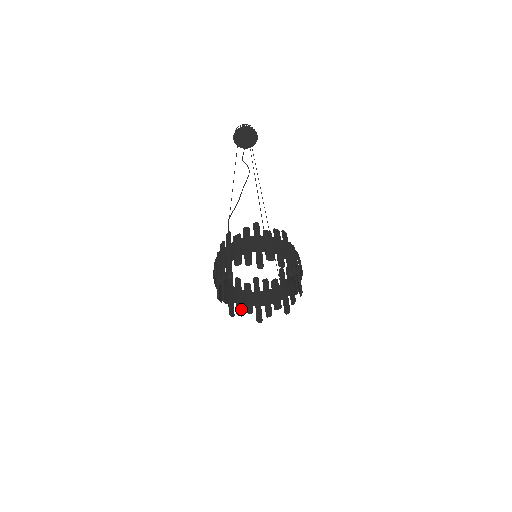
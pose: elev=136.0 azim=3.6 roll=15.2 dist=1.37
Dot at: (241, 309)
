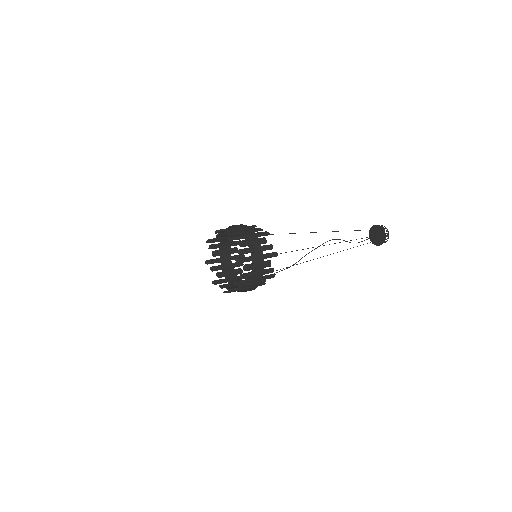
Dot at: (238, 289)
